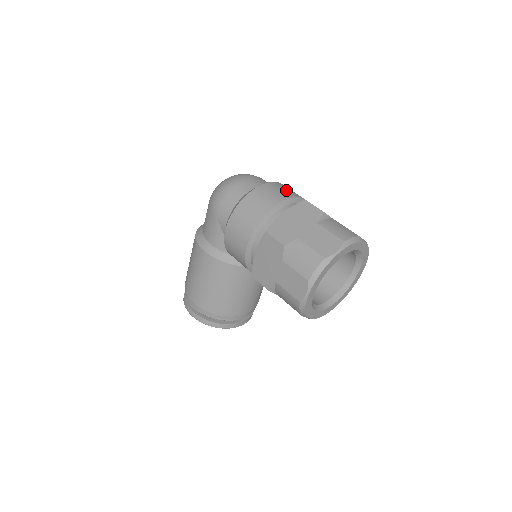
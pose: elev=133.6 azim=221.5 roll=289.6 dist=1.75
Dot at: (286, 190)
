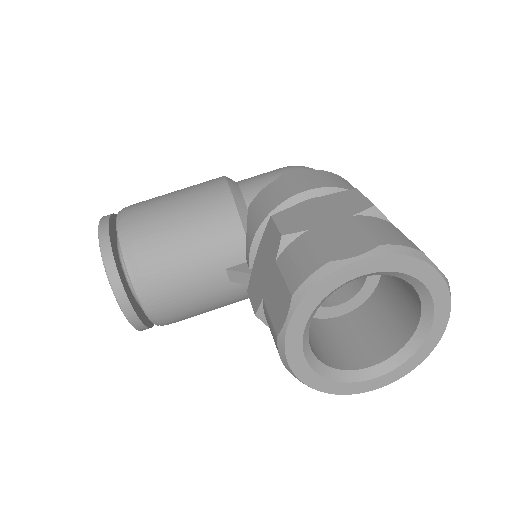
Dot at: occluded
